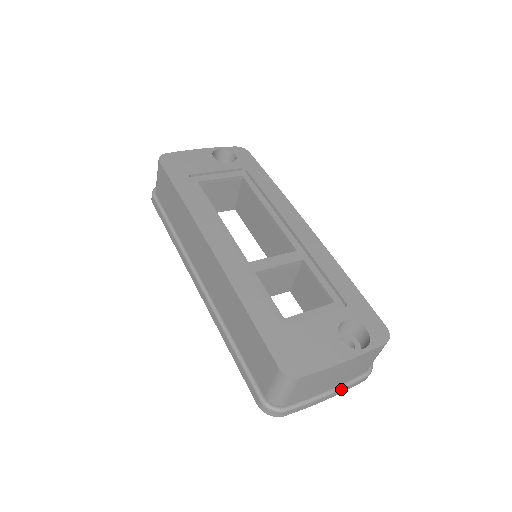
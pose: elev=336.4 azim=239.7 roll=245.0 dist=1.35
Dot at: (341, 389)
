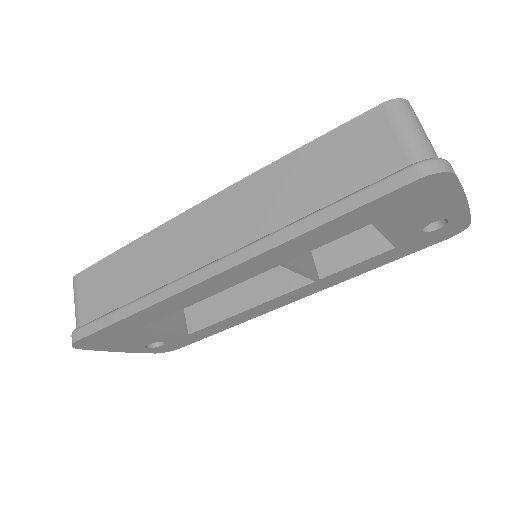
Dot at: occluded
